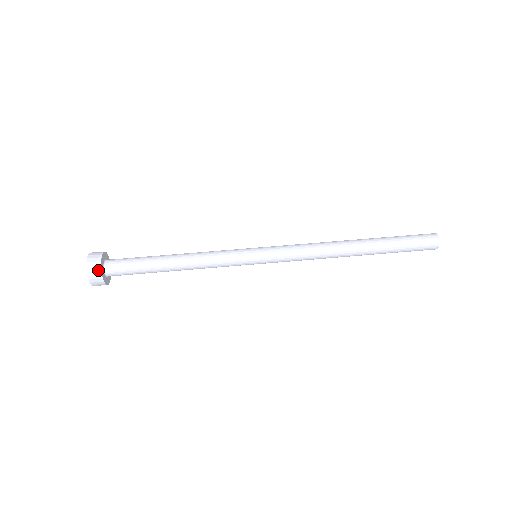
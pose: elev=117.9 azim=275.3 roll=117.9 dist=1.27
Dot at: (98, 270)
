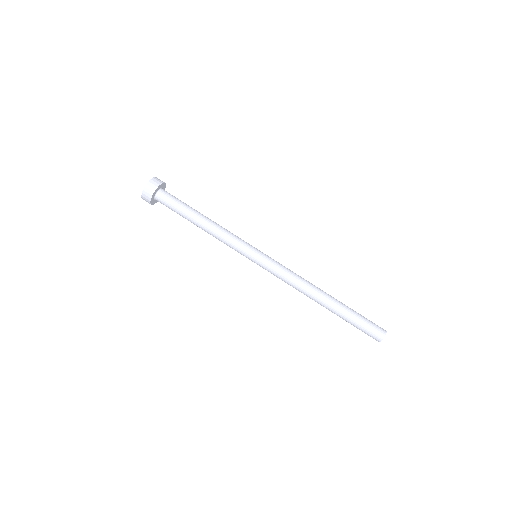
Dot at: (156, 186)
